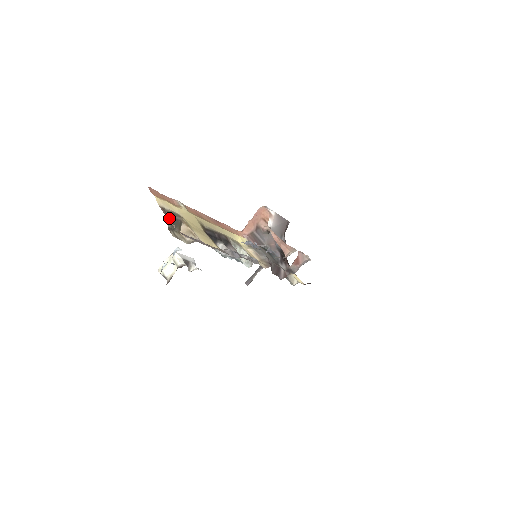
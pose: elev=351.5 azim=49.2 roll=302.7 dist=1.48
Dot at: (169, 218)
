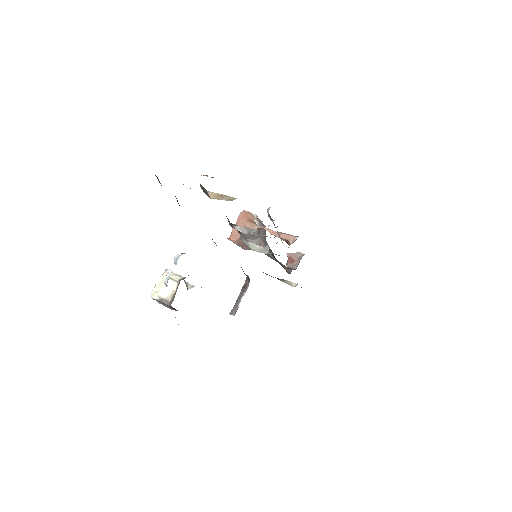
Dot at: occluded
